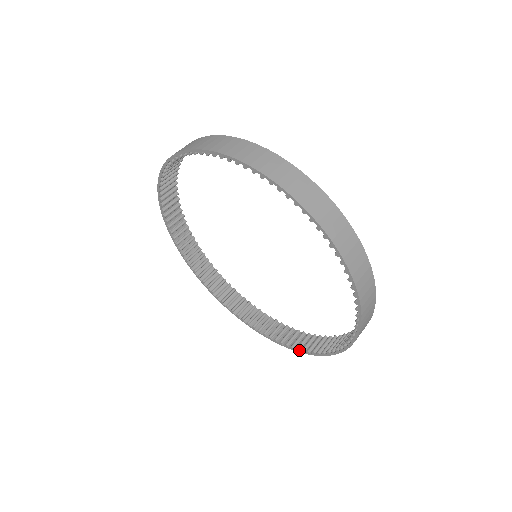
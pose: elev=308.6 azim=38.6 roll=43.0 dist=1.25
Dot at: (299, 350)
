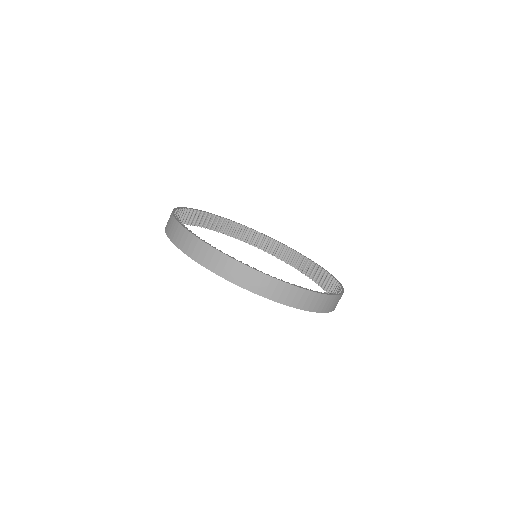
Dot at: (300, 271)
